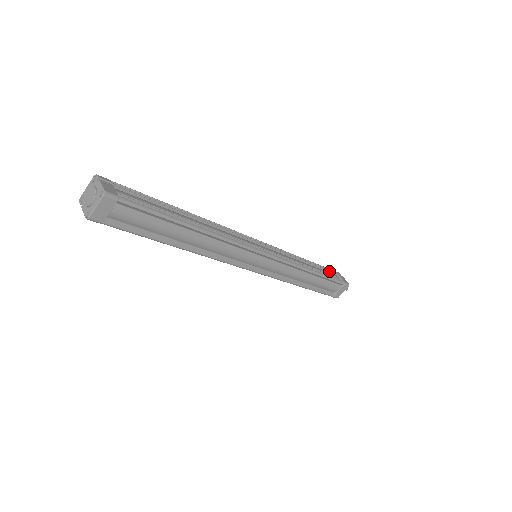
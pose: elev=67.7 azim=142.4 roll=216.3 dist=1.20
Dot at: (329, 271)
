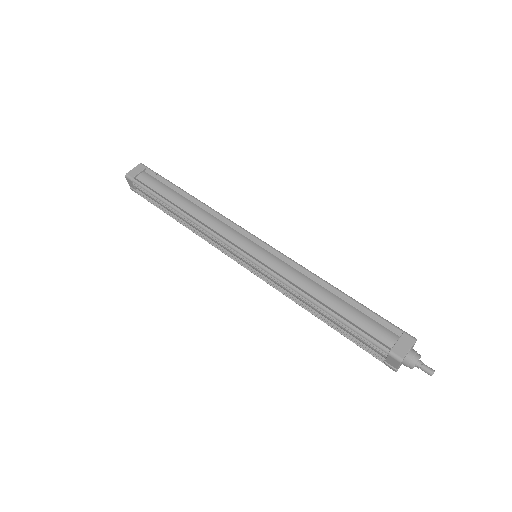
Dot at: occluded
